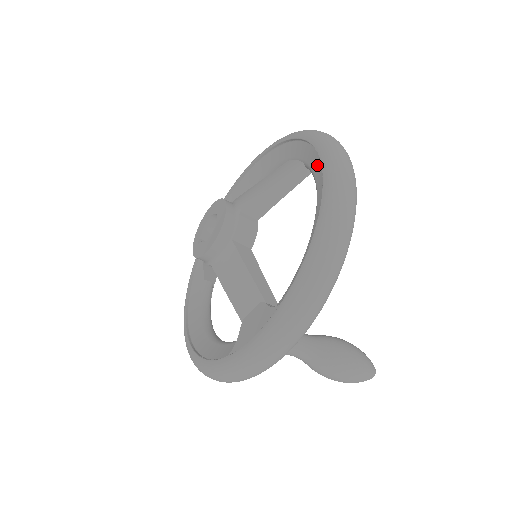
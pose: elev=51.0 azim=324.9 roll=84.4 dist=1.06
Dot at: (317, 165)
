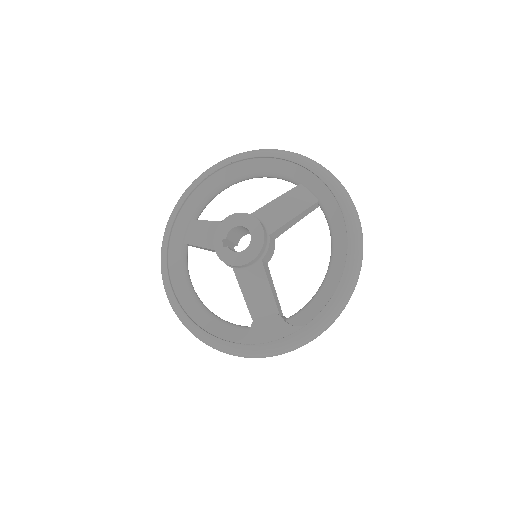
Dot at: (337, 220)
